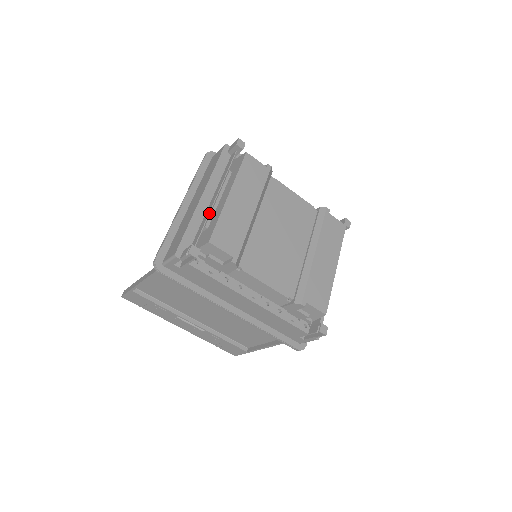
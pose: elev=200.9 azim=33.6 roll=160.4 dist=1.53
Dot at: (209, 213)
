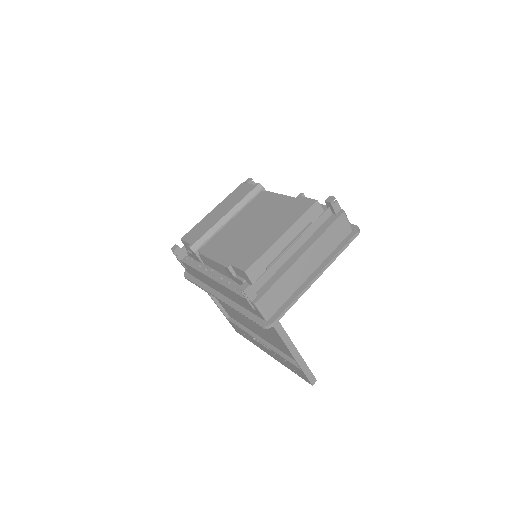
Dot at: occluded
